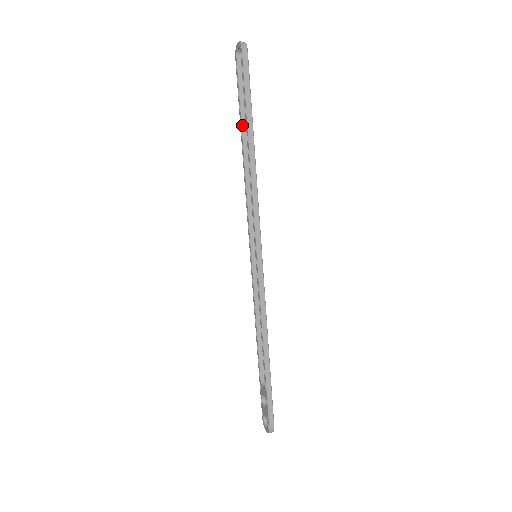
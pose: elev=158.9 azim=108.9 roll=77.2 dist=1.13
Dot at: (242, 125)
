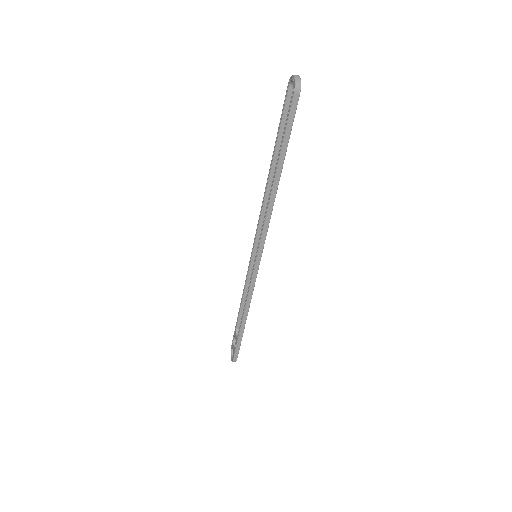
Dot at: (275, 151)
